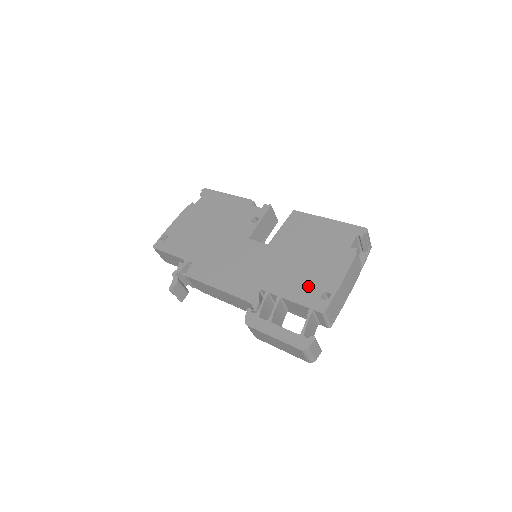
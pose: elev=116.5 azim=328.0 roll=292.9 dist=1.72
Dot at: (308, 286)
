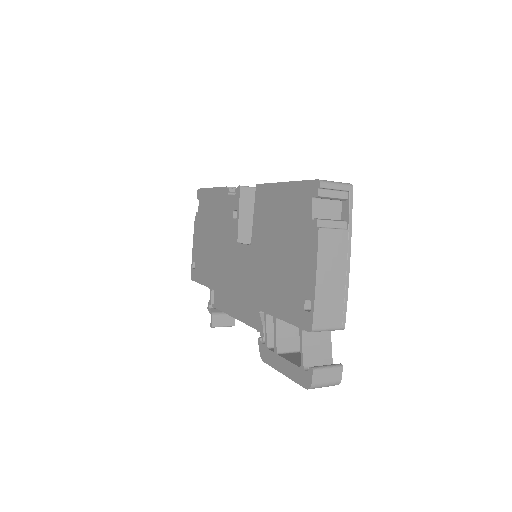
Dot at: (291, 295)
